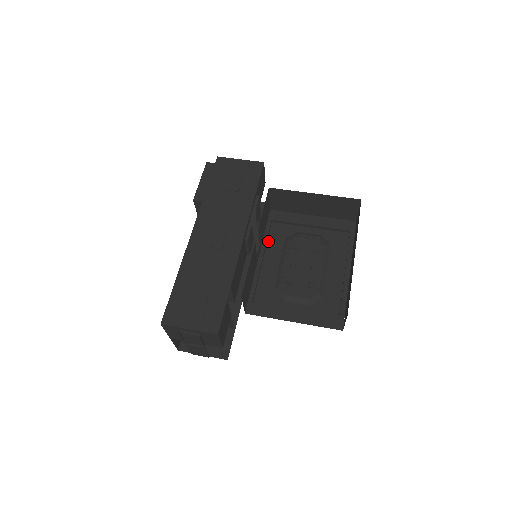
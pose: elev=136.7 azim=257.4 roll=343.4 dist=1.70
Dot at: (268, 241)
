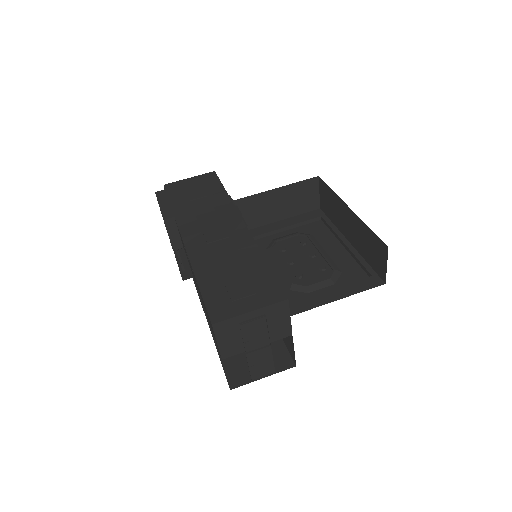
Dot at: occluded
